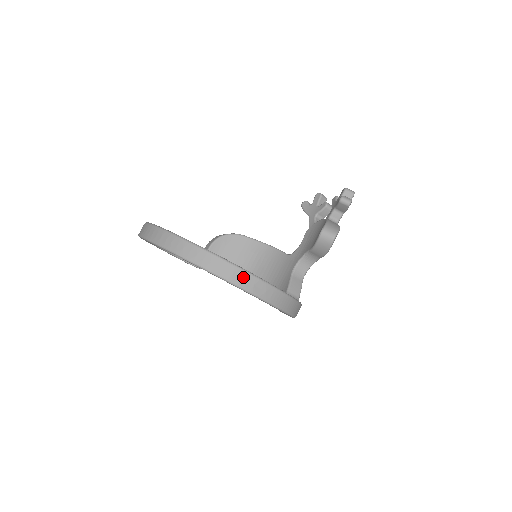
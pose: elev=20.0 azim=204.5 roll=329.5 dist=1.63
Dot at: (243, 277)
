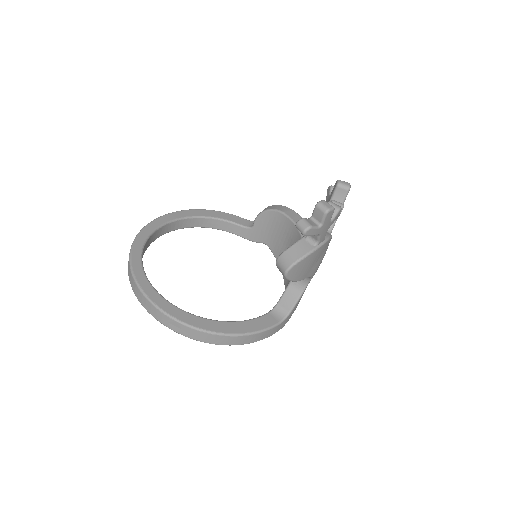
Dot at: (158, 314)
